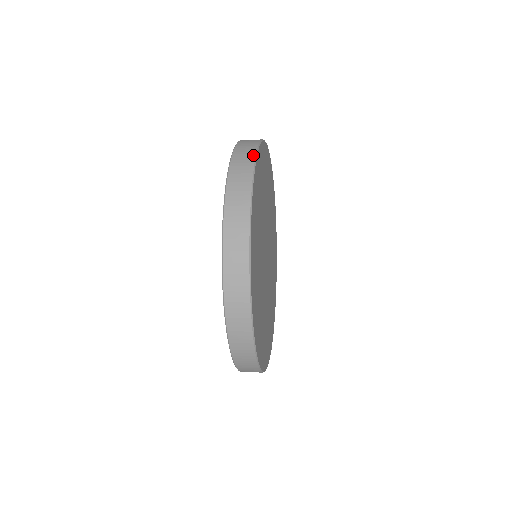
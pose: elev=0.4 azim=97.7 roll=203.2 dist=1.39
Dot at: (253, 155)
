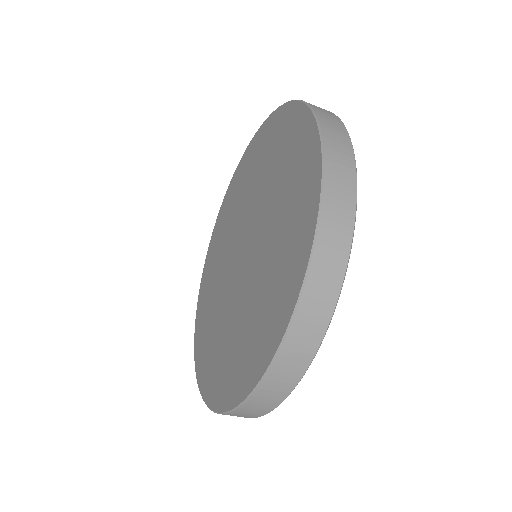
Dot at: occluded
